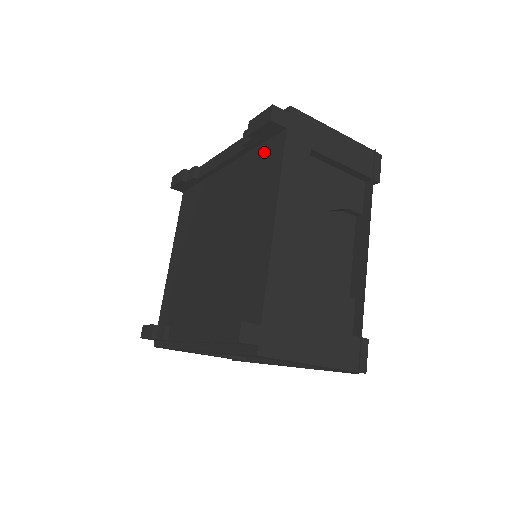
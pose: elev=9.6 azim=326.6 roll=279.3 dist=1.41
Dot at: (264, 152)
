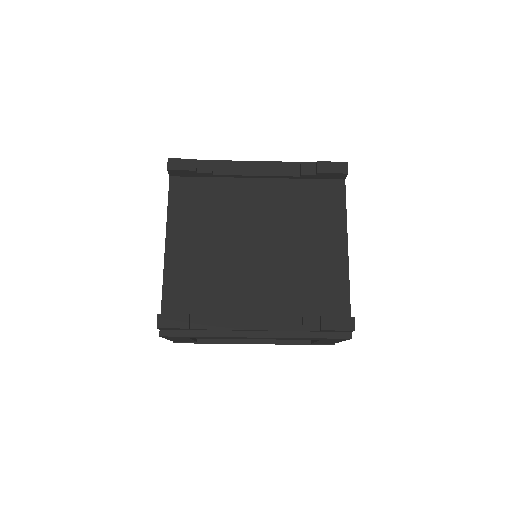
Dot at: (320, 187)
